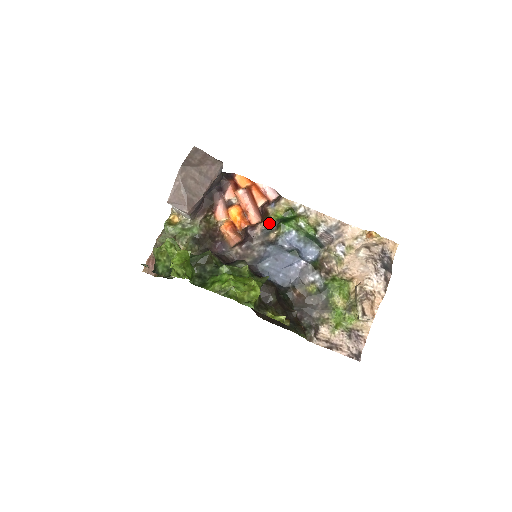
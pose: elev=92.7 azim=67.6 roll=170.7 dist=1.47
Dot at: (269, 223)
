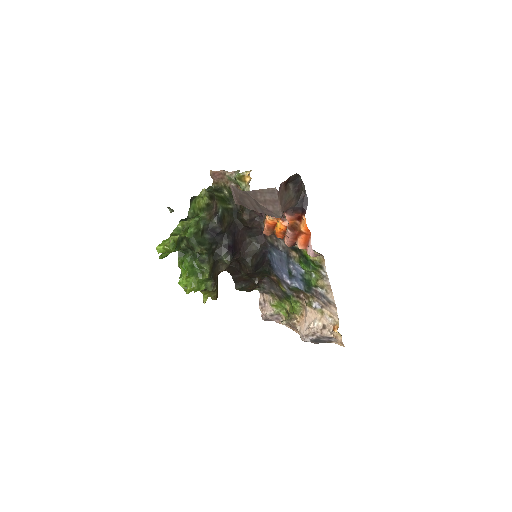
Dot at: (300, 249)
